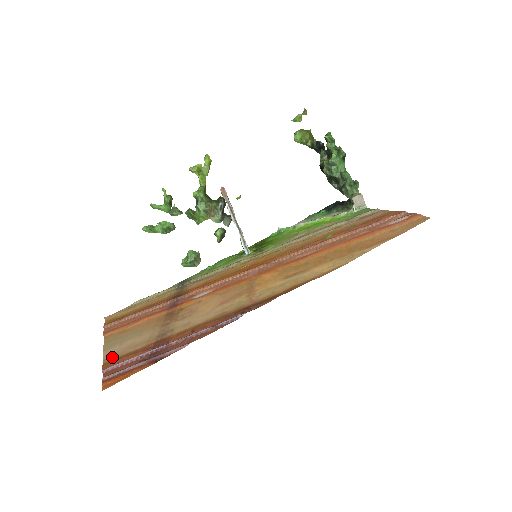
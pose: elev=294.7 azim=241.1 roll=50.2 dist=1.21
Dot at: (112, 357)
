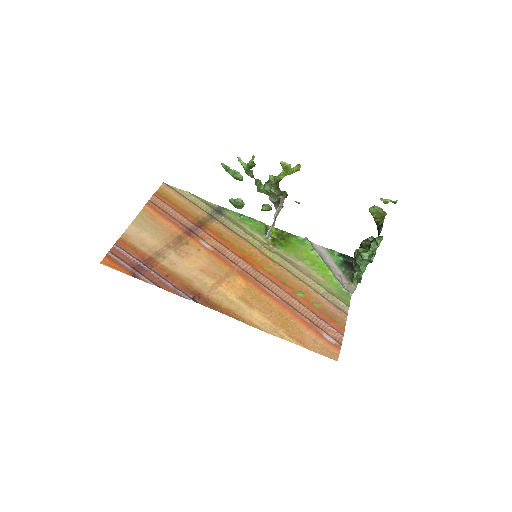
Dot at: (128, 237)
